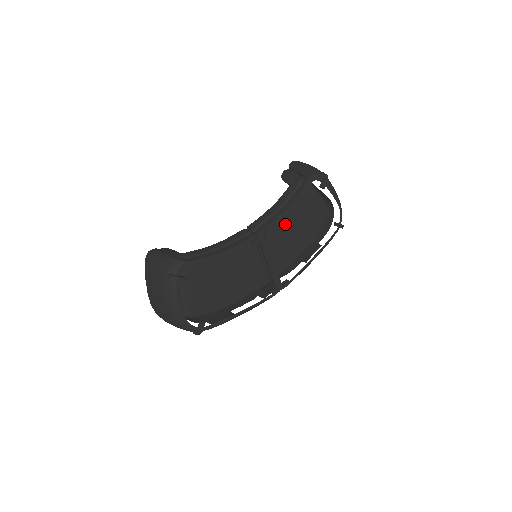
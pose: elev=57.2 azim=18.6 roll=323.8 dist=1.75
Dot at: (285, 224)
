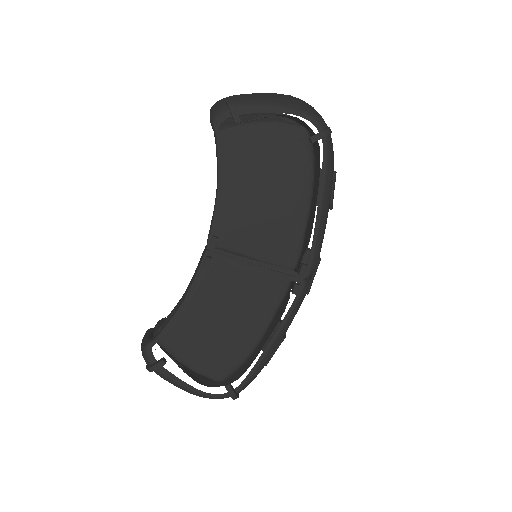
Dot at: (244, 201)
